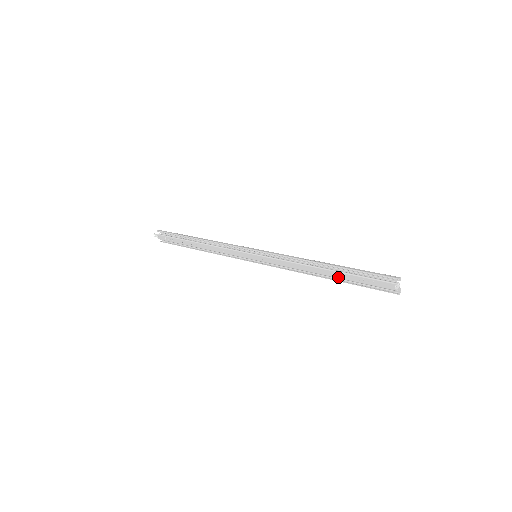
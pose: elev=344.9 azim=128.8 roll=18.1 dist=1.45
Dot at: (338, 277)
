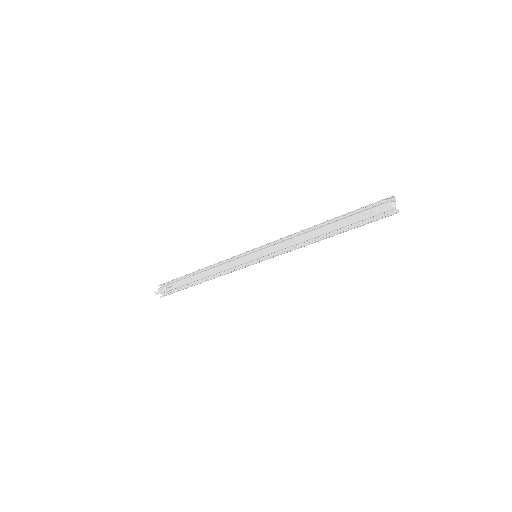
Dot at: (337, 227)
